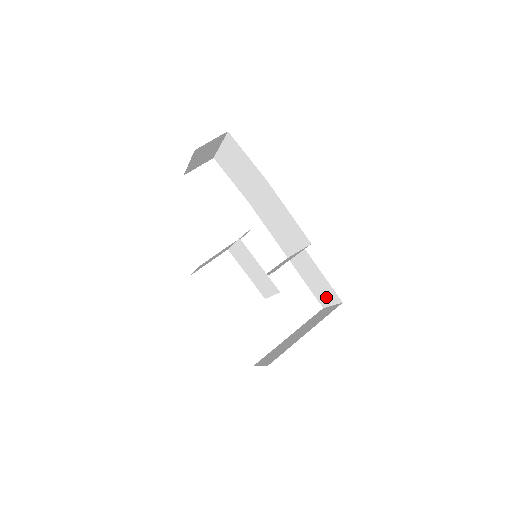
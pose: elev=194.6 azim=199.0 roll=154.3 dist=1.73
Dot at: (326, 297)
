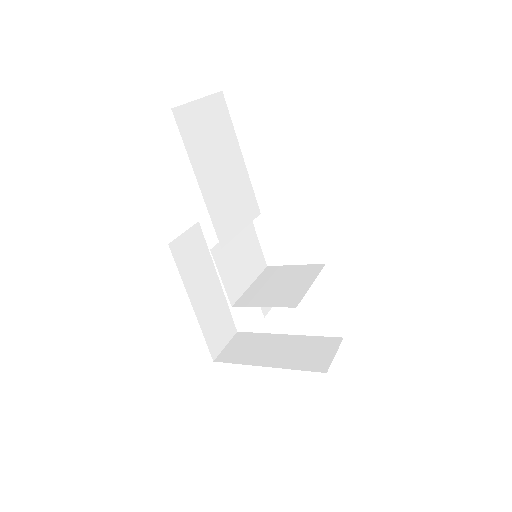
Dot at: occluded
